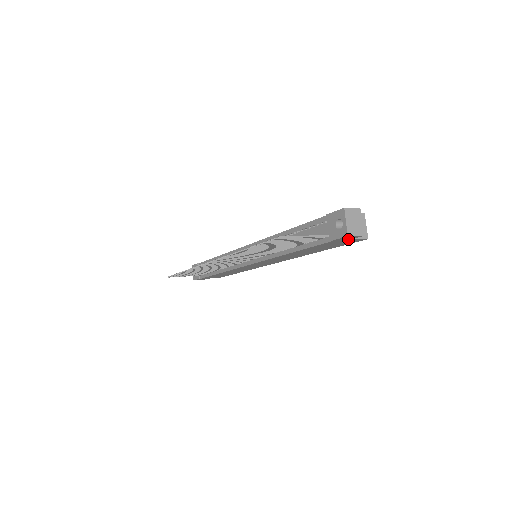
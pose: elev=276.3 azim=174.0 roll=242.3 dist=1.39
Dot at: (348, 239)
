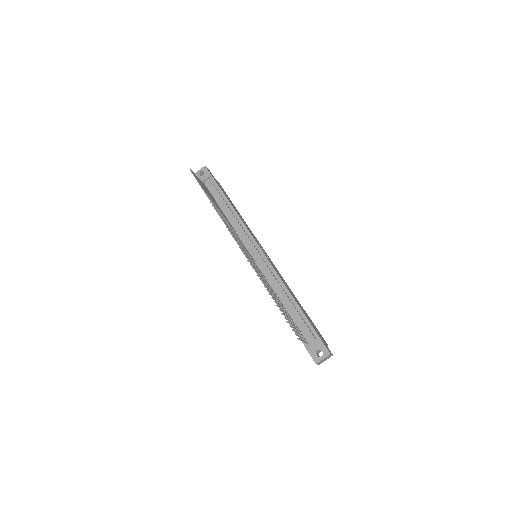
Dot at: occluded
